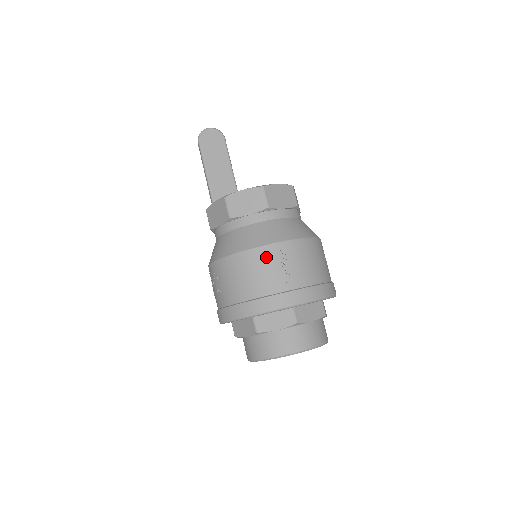
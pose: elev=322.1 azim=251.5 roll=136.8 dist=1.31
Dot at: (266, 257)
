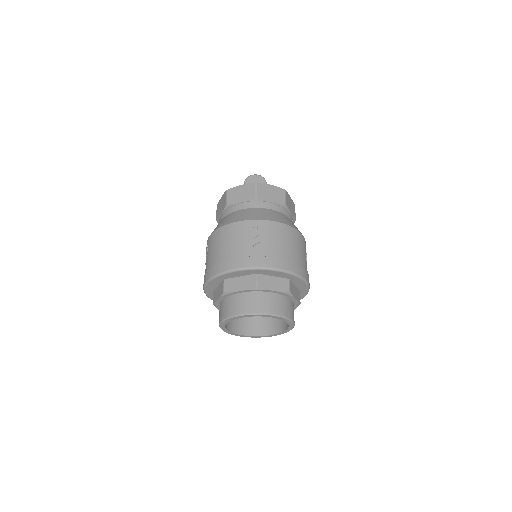
Dot at: (242, 229)
